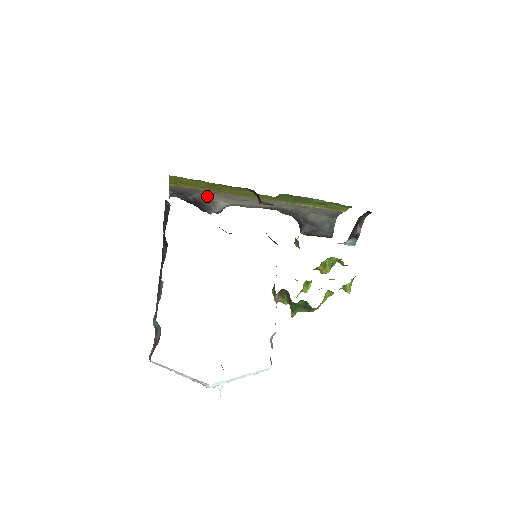
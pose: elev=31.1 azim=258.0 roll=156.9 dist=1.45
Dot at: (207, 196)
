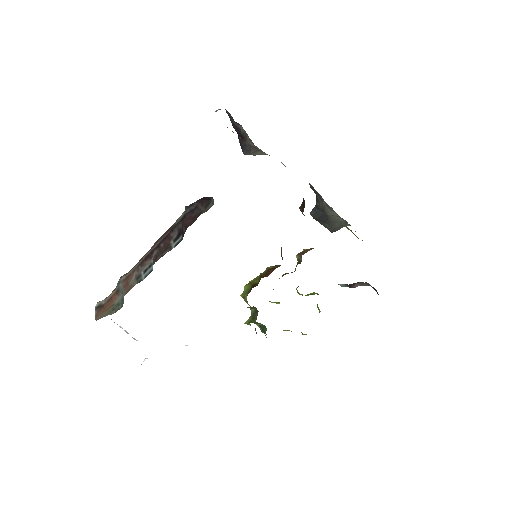
Dot at: occluded
